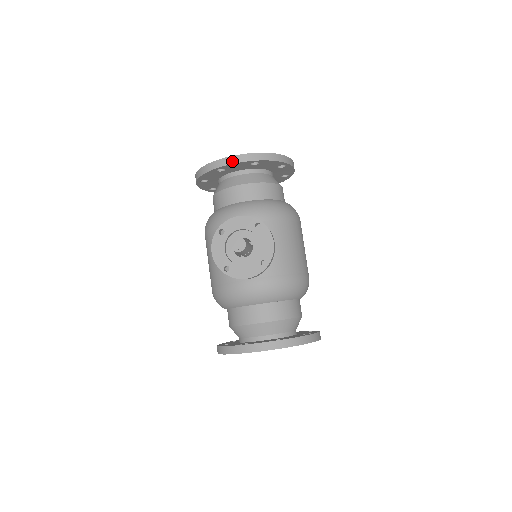
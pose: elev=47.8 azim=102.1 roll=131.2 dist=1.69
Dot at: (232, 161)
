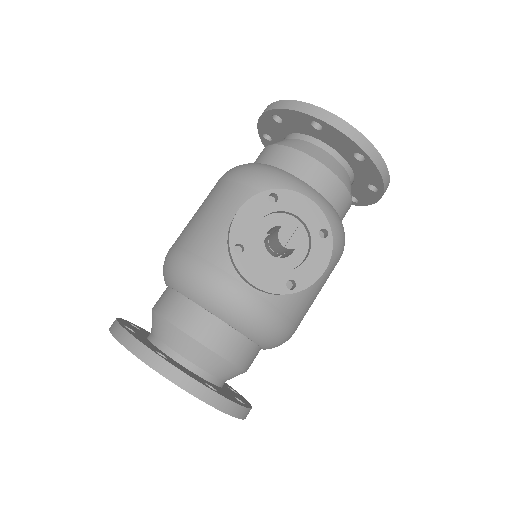
Dot at: (343, 128)
